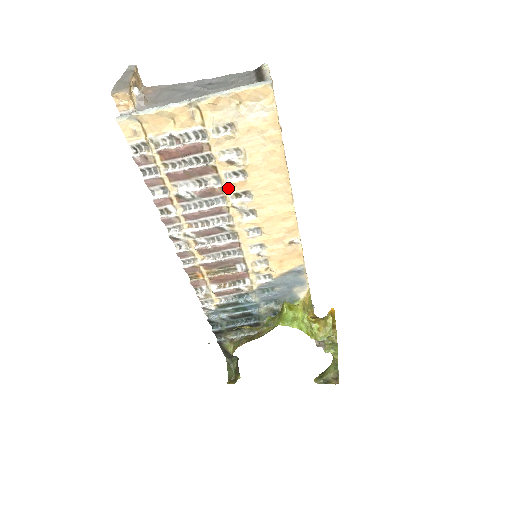
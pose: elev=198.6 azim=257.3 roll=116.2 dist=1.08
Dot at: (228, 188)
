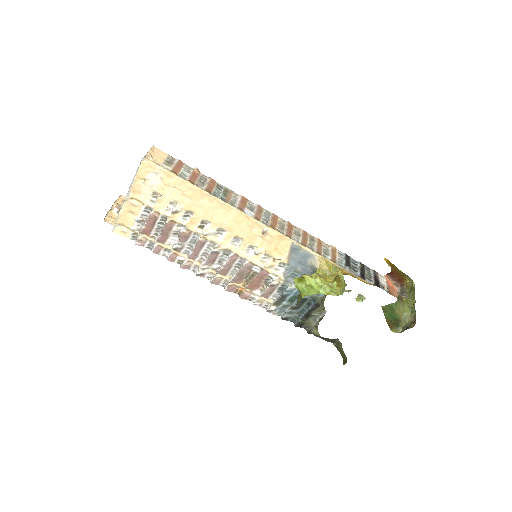
Dot at: (191, 227)
